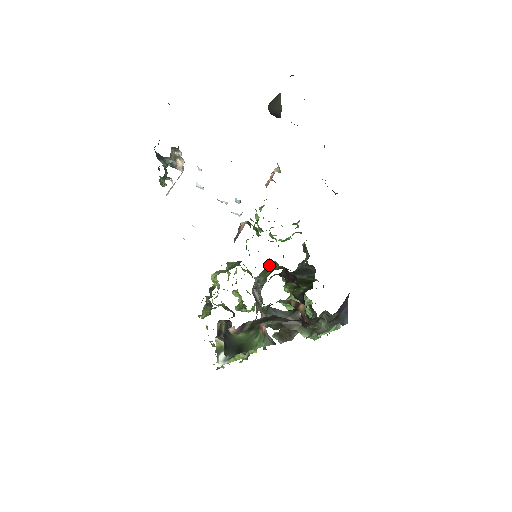
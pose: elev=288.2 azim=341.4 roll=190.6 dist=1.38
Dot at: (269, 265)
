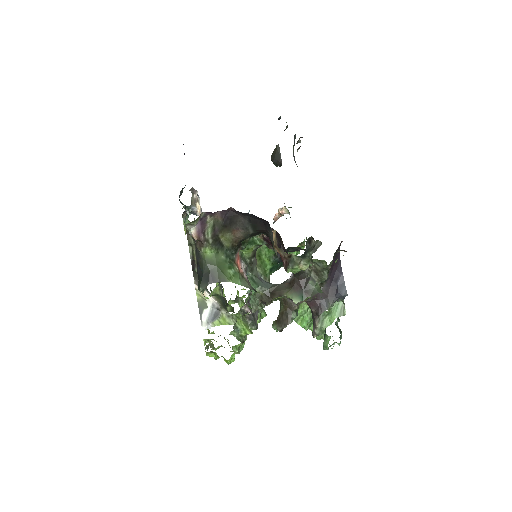
Dot at: (263, 251)
